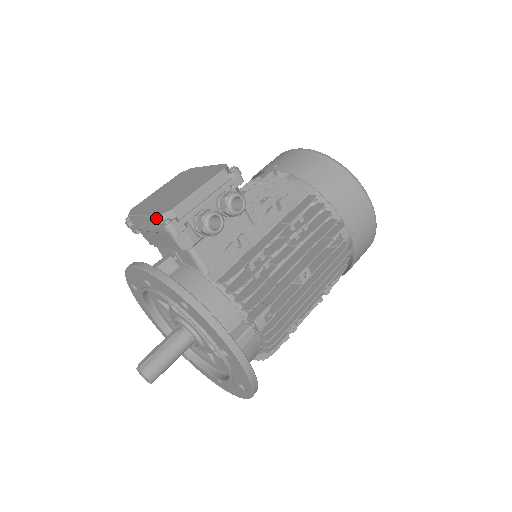
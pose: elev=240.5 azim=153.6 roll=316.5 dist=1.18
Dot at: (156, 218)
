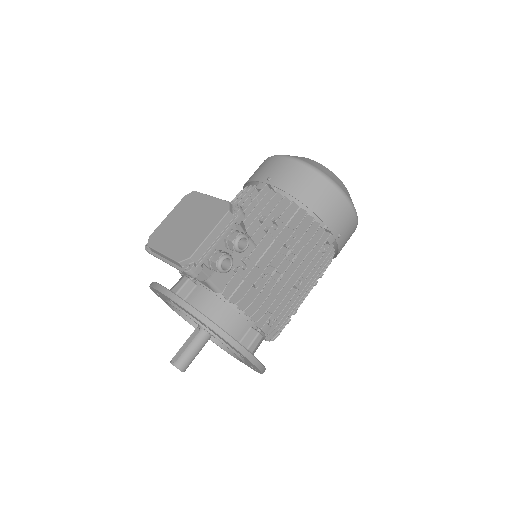
Dot at: (177, 262)
